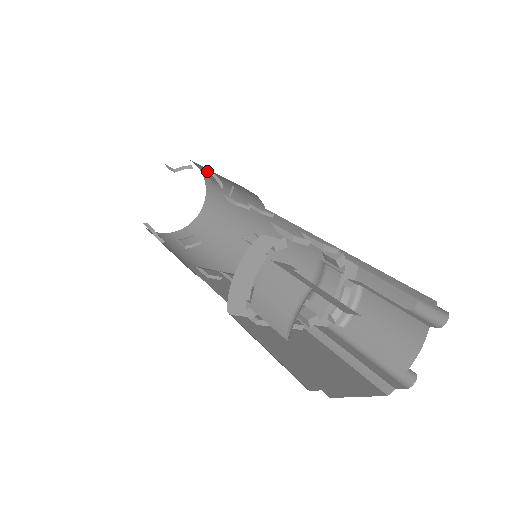
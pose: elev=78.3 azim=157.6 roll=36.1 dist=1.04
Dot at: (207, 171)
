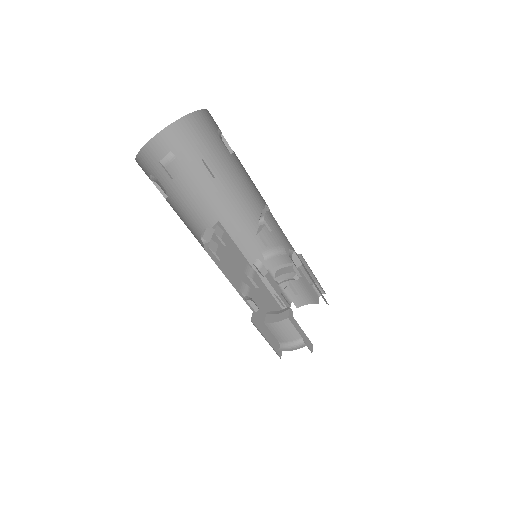
Dot at: (226, 143)
